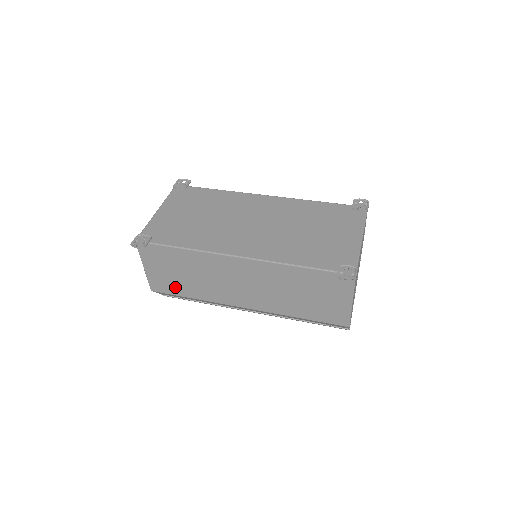
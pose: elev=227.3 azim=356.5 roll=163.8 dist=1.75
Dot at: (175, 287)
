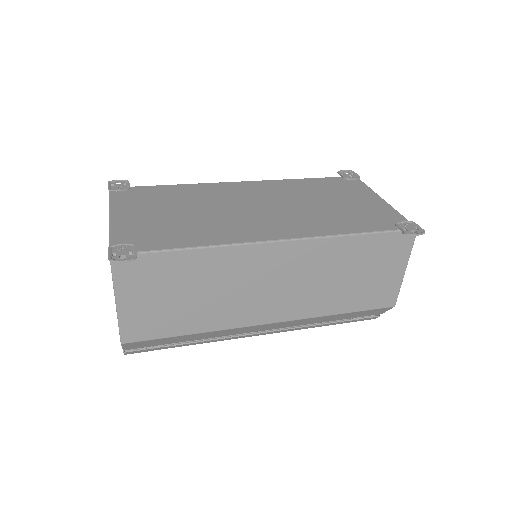
Dot at: (167, 323)
